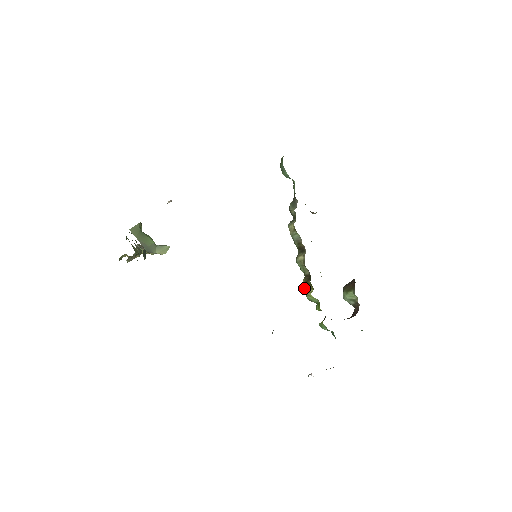
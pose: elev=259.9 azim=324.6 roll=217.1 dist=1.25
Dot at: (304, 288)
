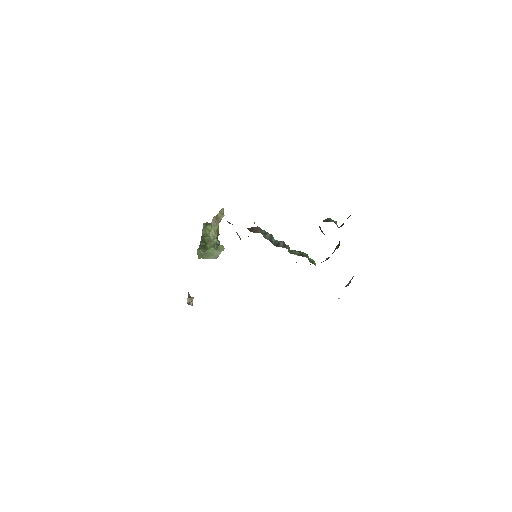
Dot at: occluded
